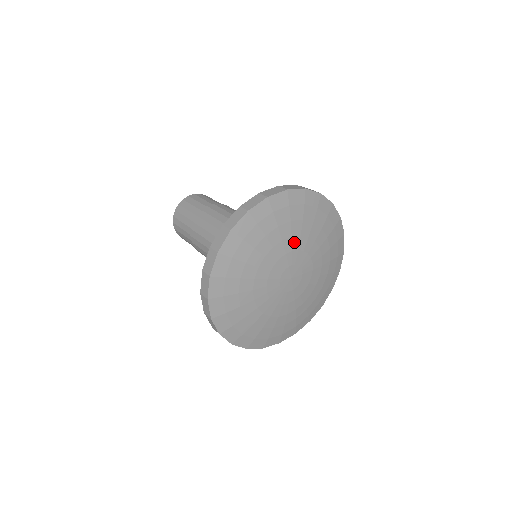
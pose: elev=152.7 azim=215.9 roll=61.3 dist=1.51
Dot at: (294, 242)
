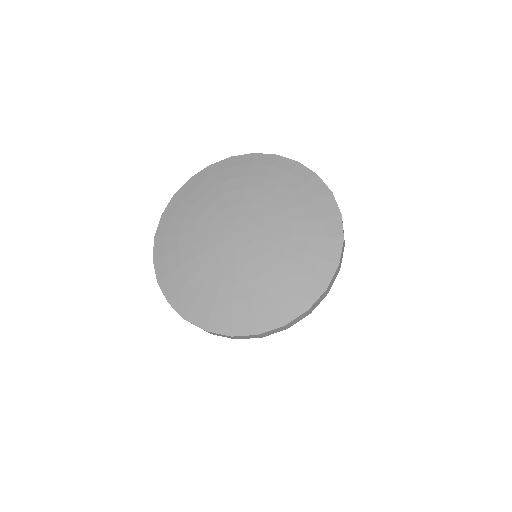
Dot at: (249, 195)
